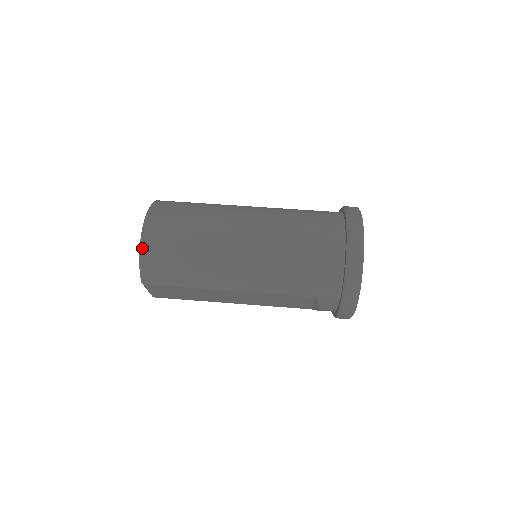
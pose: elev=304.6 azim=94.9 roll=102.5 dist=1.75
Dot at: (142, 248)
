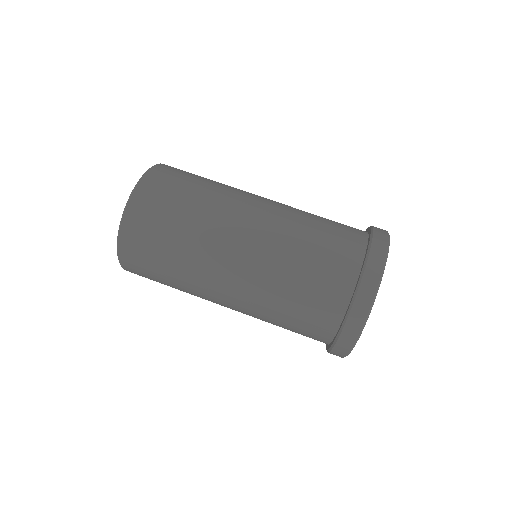
Dot at: (123, 268)
